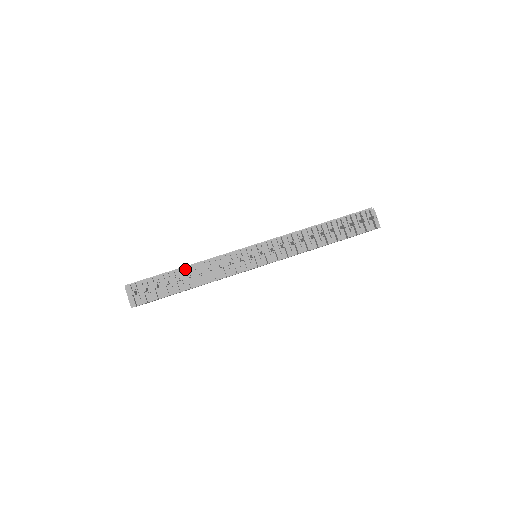
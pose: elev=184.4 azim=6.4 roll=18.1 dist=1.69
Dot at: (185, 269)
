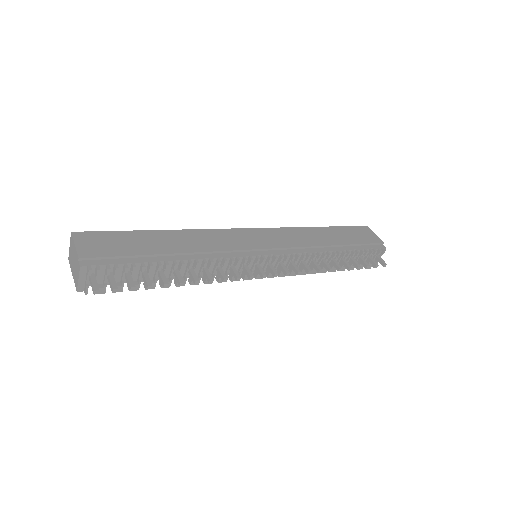
Dot at: (175, 261)
